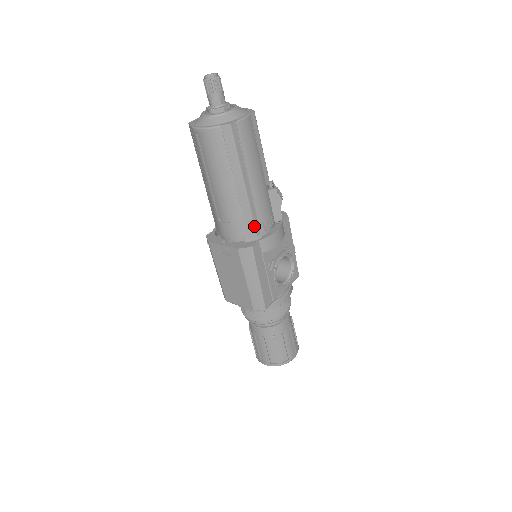
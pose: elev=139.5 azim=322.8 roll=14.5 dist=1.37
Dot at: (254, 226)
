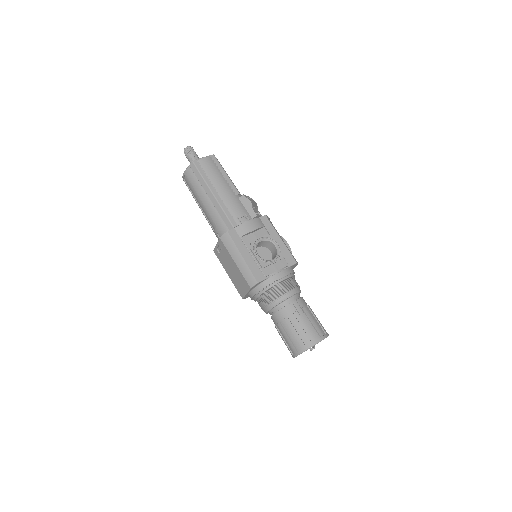
Dot at: (229, 220)
